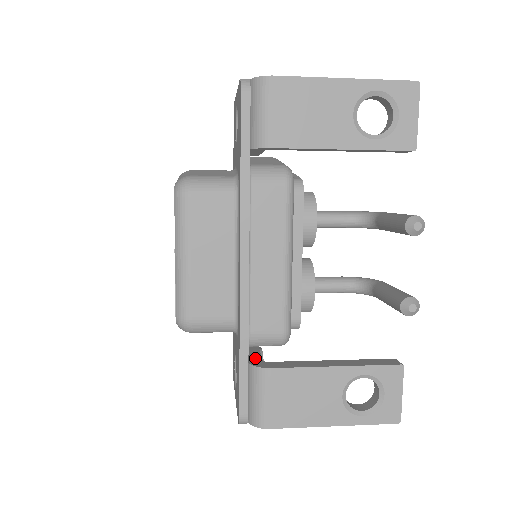
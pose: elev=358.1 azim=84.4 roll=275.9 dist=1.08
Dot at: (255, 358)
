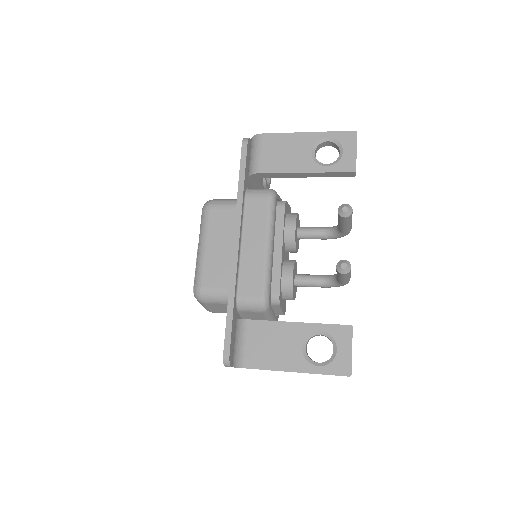
Dot at: occluded
